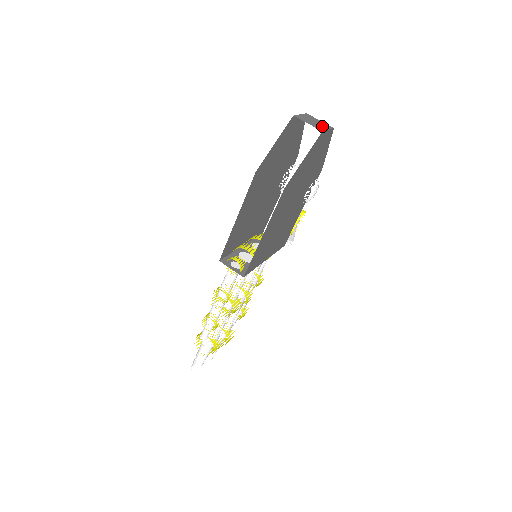
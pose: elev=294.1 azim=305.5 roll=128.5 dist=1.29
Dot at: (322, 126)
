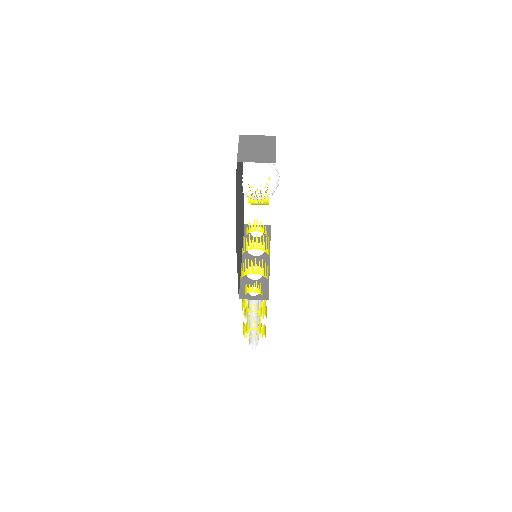
Dot at: (267, 149)
